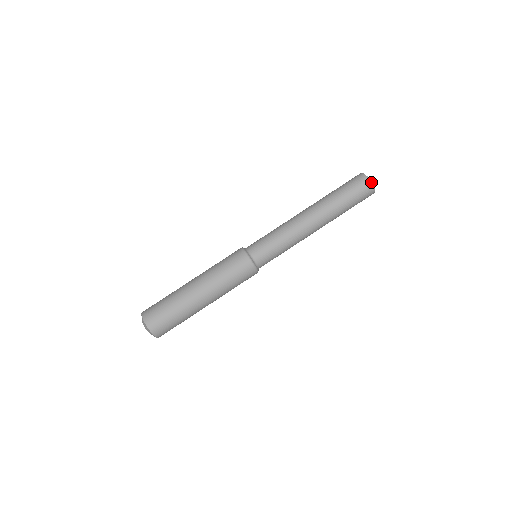
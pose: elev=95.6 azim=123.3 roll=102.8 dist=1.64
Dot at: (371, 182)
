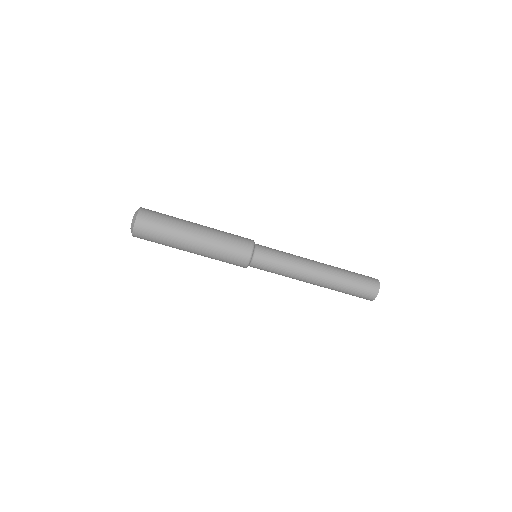
Dot at: (378, 292)
